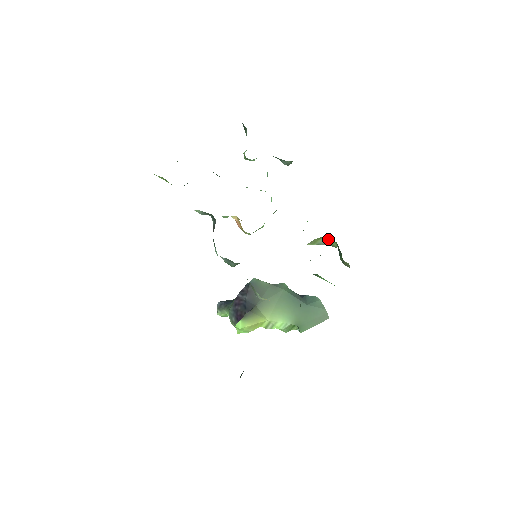
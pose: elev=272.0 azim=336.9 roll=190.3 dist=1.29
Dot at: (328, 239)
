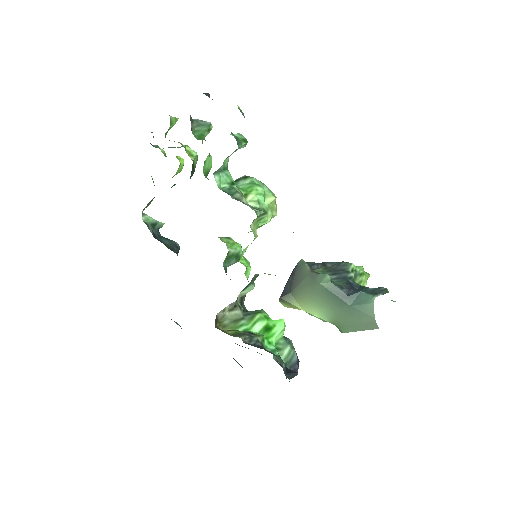
Dot at: occluded
